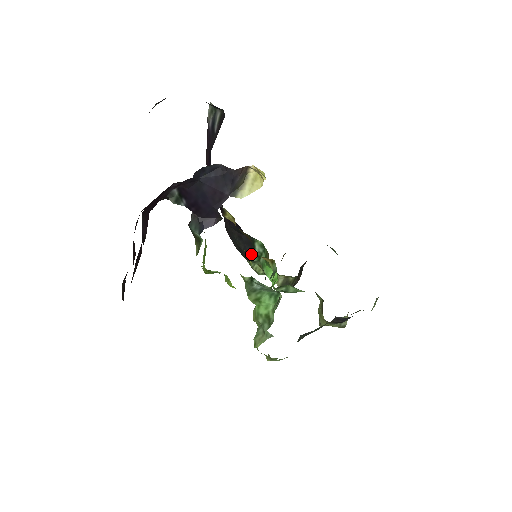
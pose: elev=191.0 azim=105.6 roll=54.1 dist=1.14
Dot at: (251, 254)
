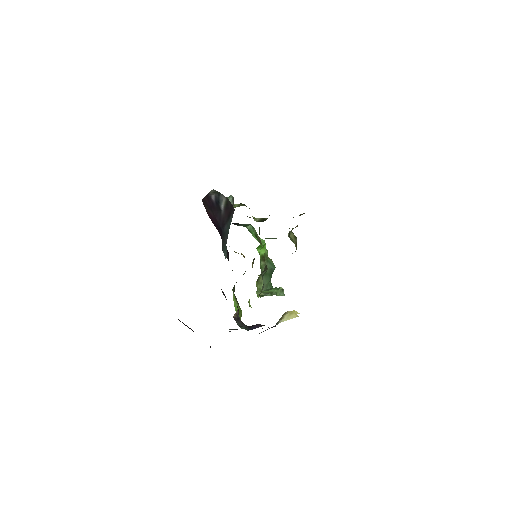
Dot at: (239, 225)
